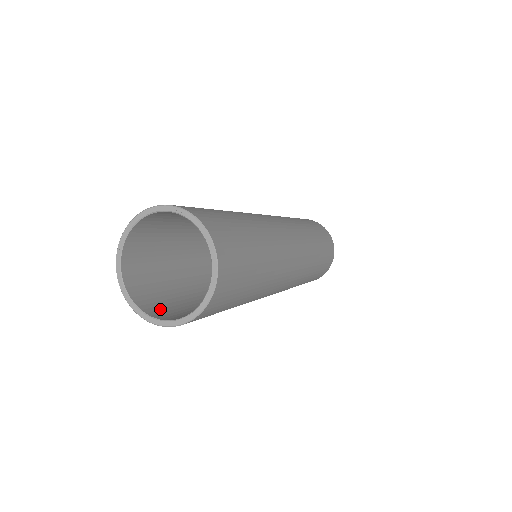
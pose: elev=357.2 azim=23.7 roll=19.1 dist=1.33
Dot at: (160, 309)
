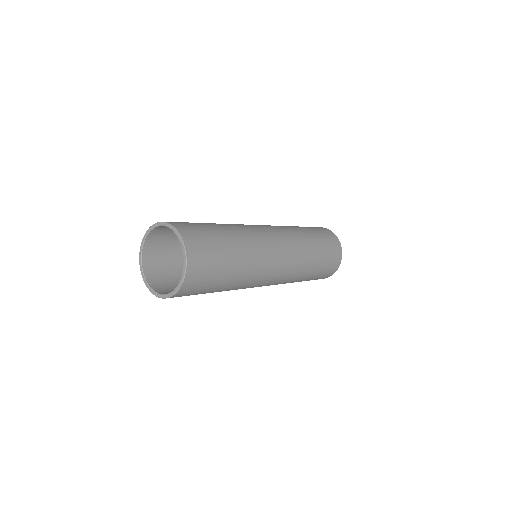
Dot at: (169, 290)
